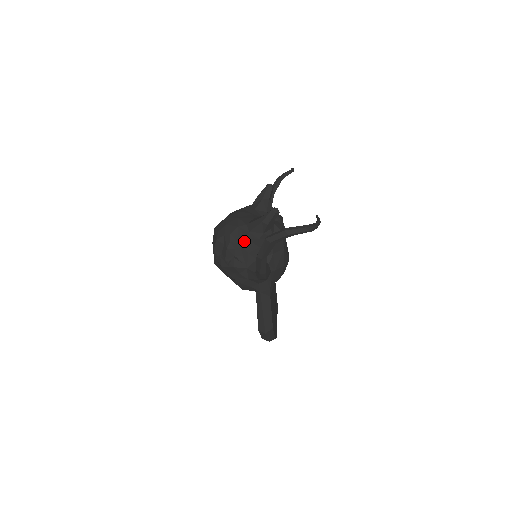
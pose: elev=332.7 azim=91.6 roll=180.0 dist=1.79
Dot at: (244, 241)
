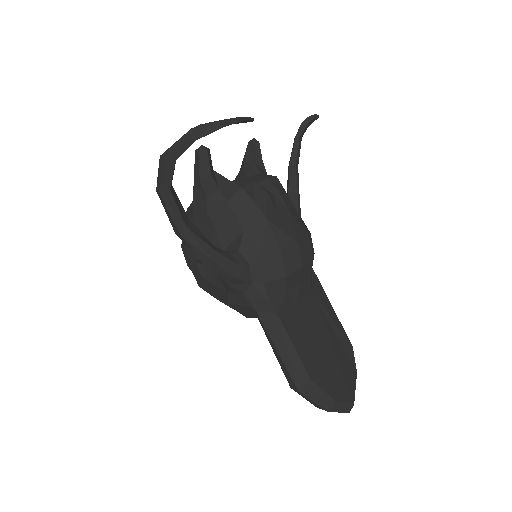
Dot at: occluded
